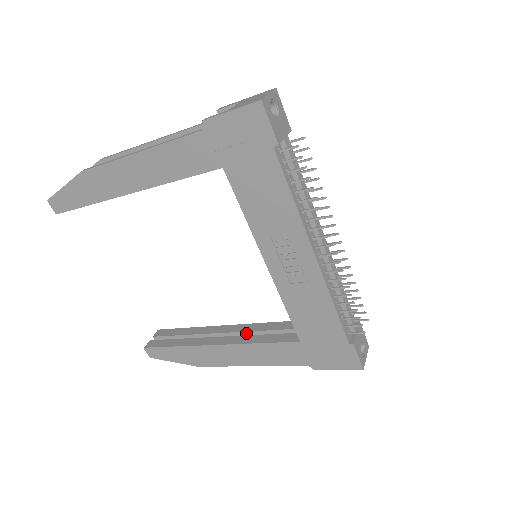
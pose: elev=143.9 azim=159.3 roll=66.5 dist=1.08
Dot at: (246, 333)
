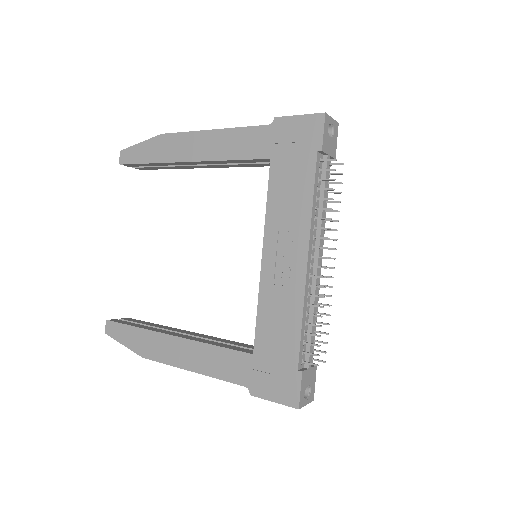
Dot at: occluded
